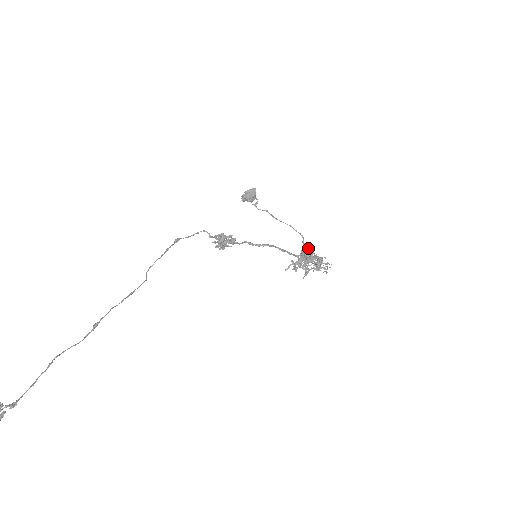
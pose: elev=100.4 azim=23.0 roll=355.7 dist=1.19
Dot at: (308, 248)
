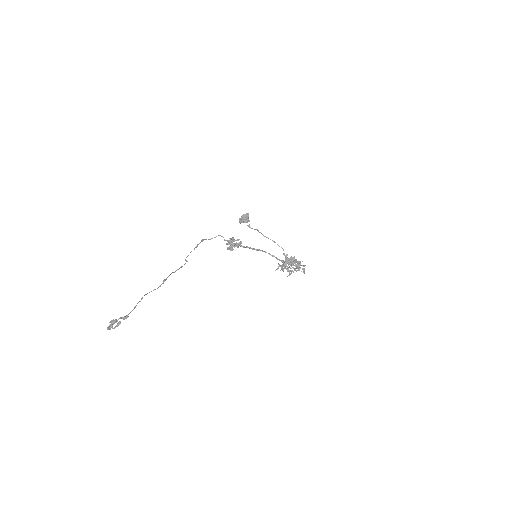
Dot at: occluded
